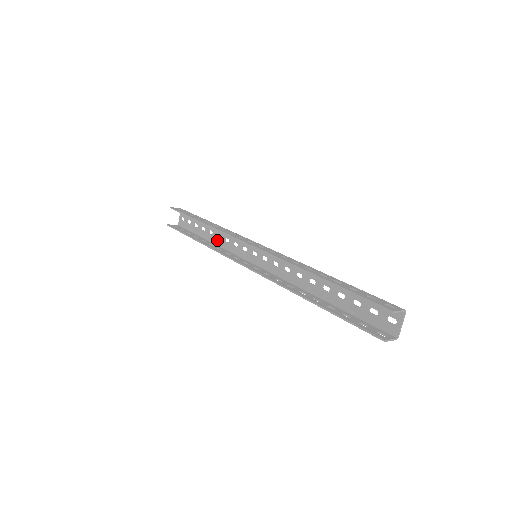
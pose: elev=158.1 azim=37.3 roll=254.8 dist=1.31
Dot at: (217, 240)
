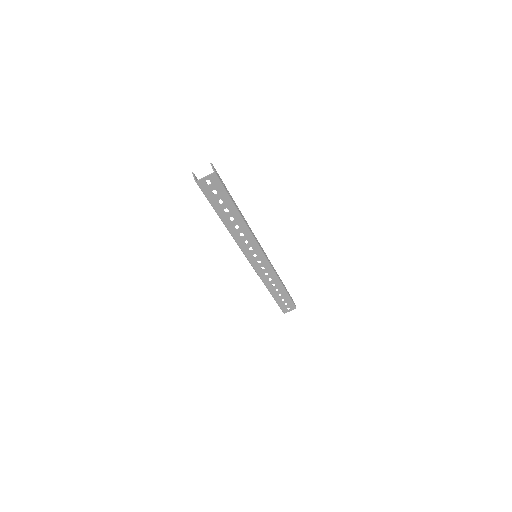
Dot at: (271, 286)
